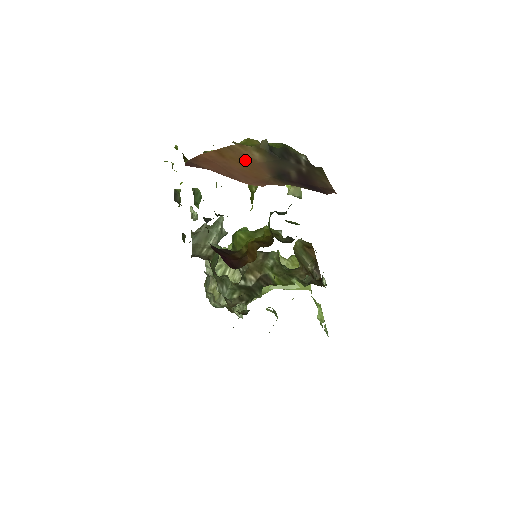
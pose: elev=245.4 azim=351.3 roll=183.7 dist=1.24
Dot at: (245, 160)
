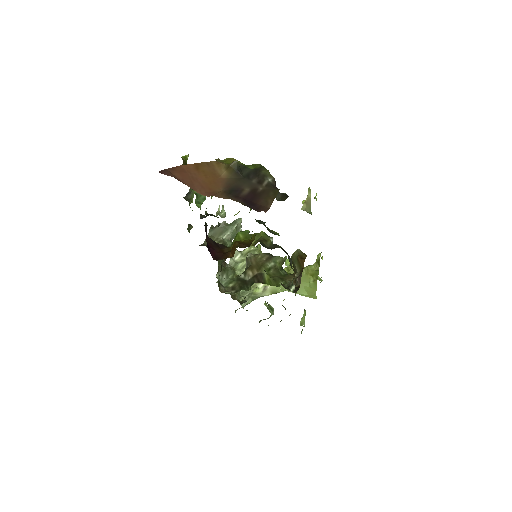
Dot at: (212, 174)
